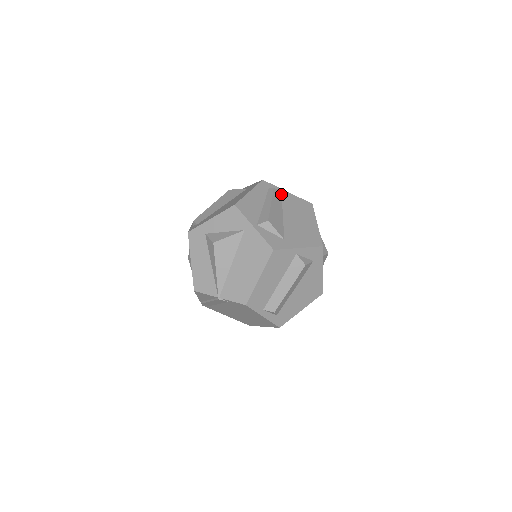
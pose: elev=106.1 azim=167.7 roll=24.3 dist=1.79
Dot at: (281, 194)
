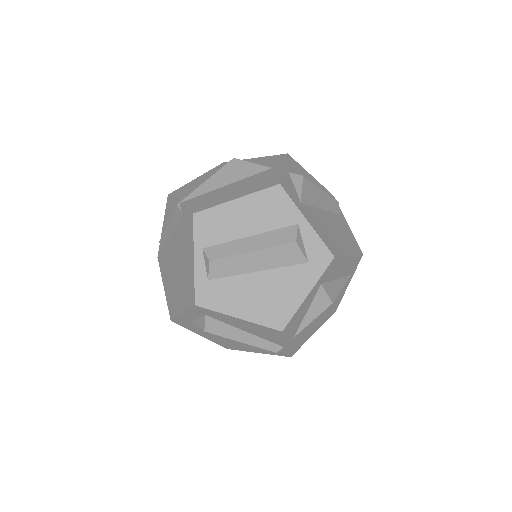
Dot at: (340, 214)
